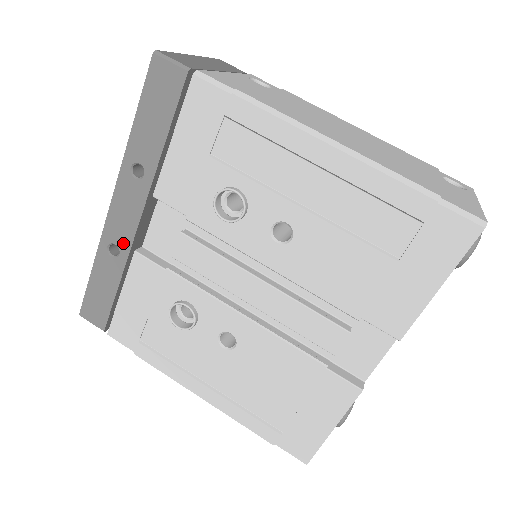
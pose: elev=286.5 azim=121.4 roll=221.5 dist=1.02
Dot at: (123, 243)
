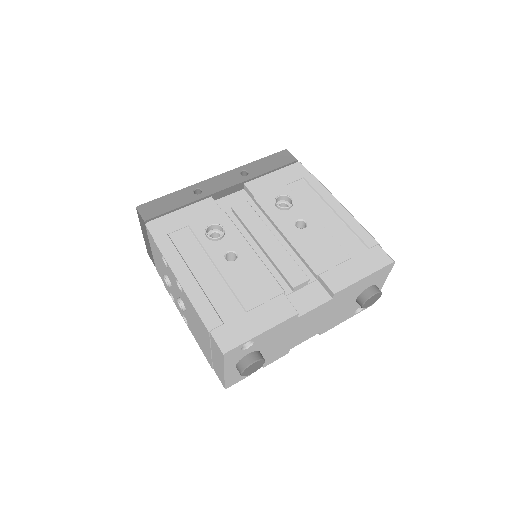
Dot at: (207, 191)
